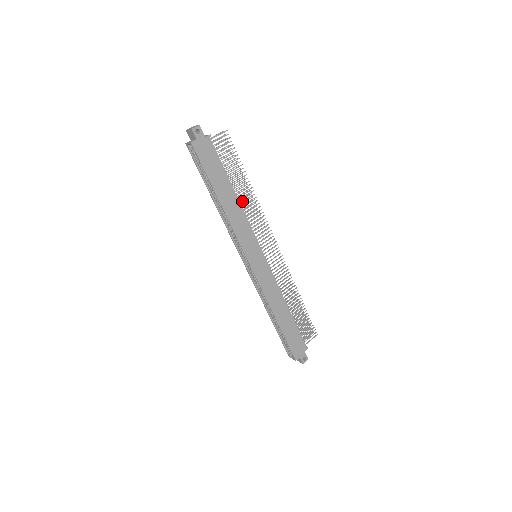
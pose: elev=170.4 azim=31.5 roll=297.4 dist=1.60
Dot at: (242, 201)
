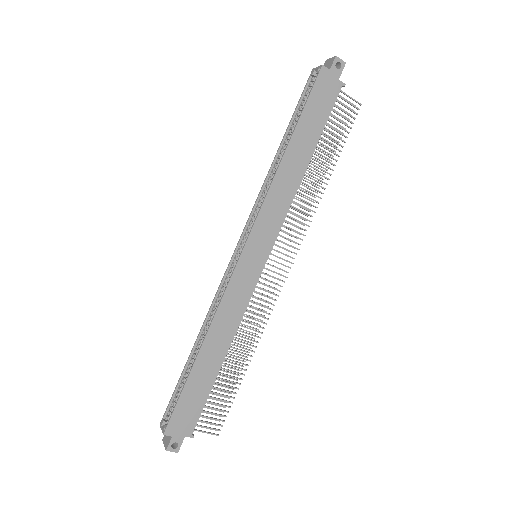
Dot at: occluded
